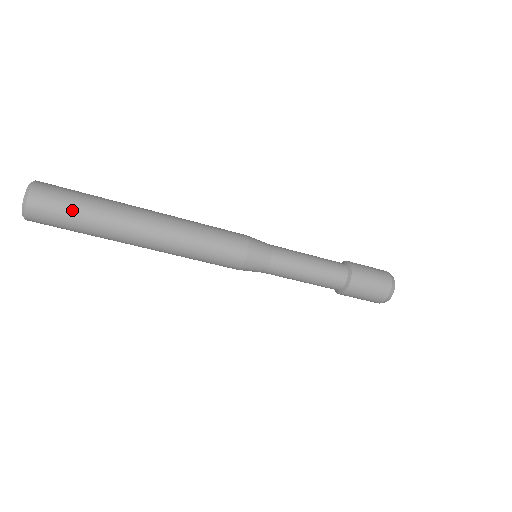
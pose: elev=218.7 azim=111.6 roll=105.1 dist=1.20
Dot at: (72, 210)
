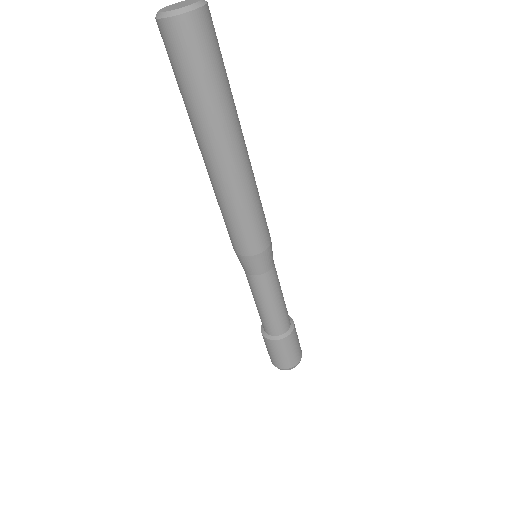
Dot at: (196, 73)
